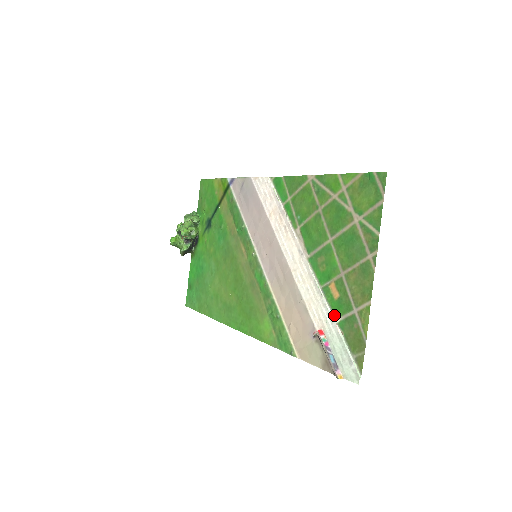
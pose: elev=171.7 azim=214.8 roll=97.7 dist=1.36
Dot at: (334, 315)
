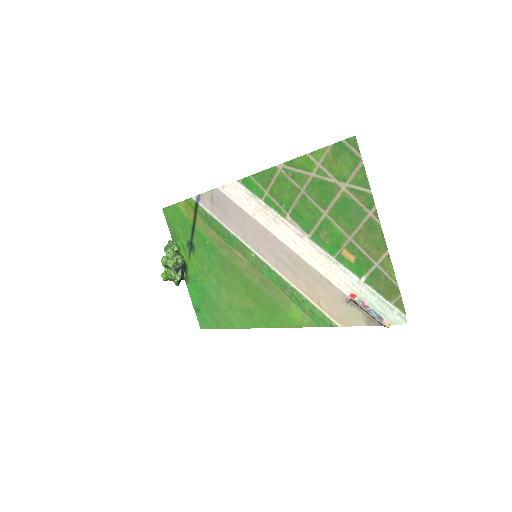
Dot at: (358, 276)
